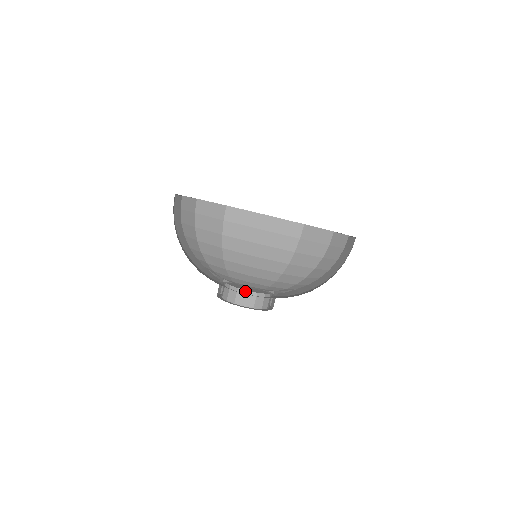
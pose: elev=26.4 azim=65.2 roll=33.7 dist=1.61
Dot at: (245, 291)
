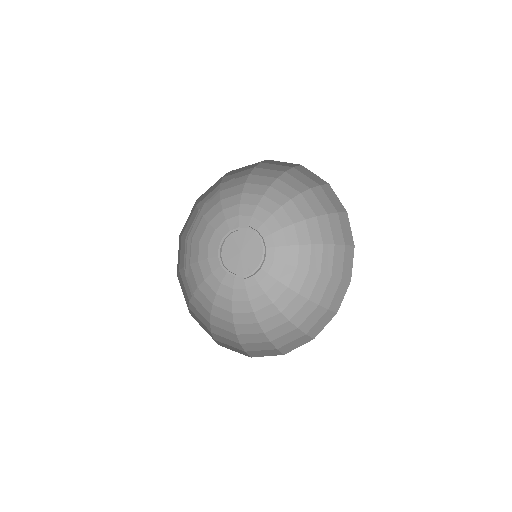
Dot at: (234, 274)
